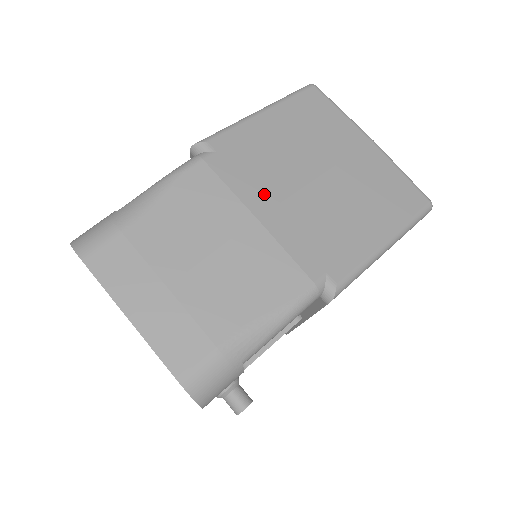
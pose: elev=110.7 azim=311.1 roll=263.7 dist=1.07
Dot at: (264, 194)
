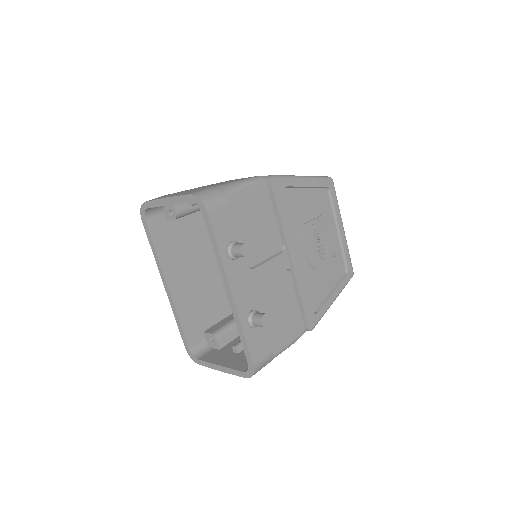
Dot at: occluded
